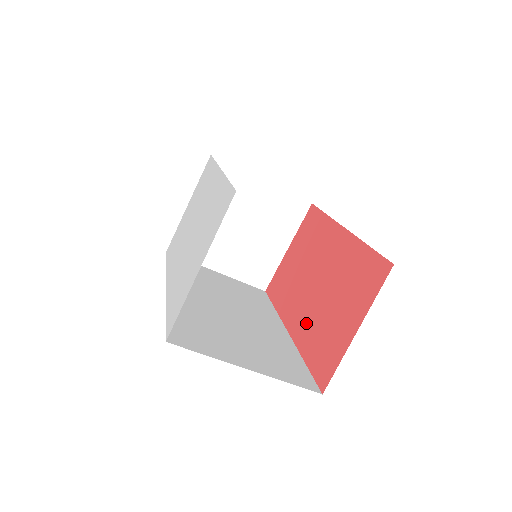
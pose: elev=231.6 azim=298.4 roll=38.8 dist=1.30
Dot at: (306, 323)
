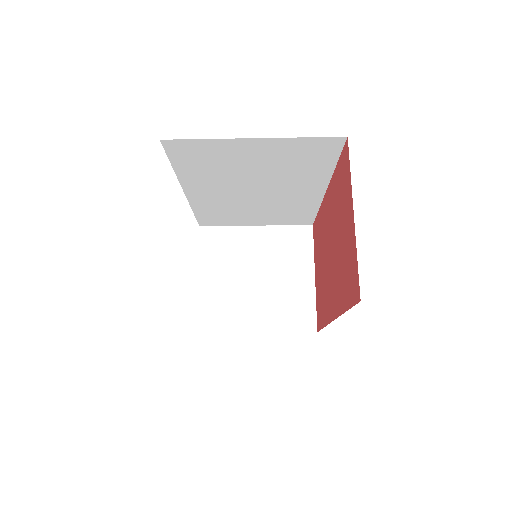
Dot at: (336, 287)
